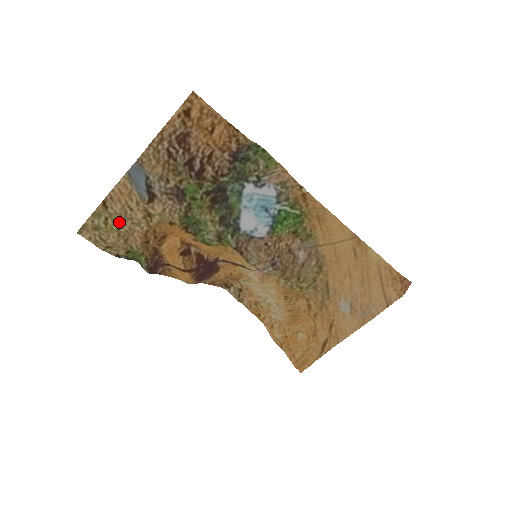
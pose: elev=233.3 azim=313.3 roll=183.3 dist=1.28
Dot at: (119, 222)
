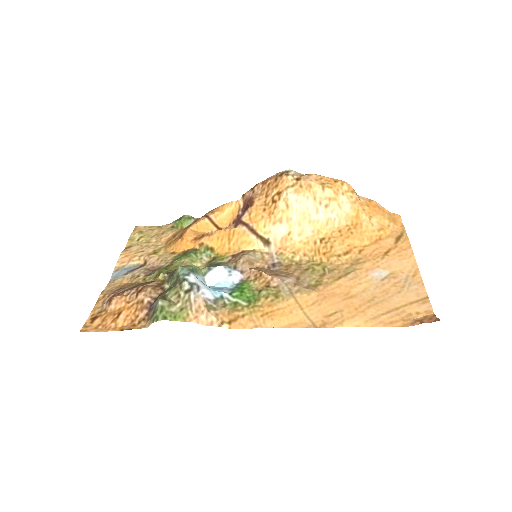
Dot at: (146, 242)
